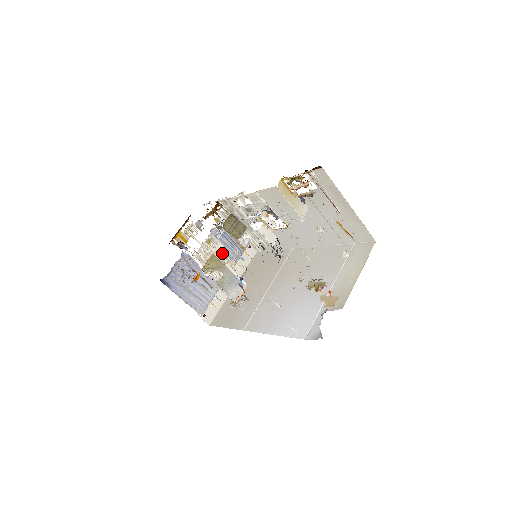
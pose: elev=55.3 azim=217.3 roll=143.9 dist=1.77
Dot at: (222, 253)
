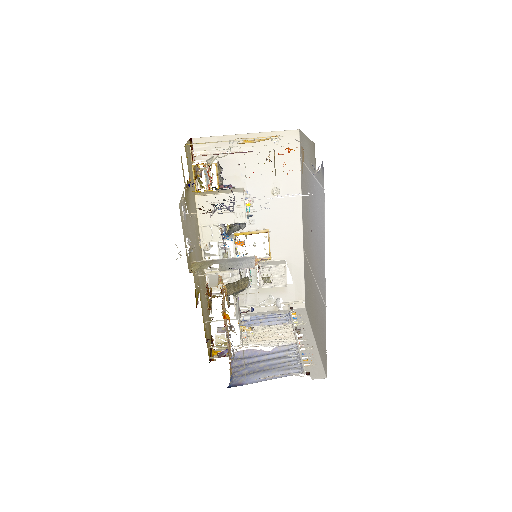
Dot at: (267, 327)
